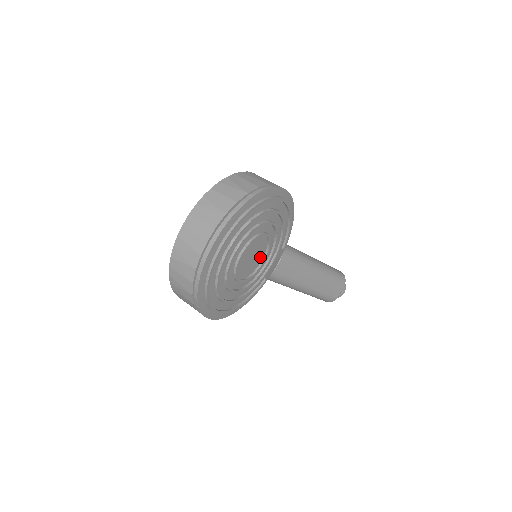
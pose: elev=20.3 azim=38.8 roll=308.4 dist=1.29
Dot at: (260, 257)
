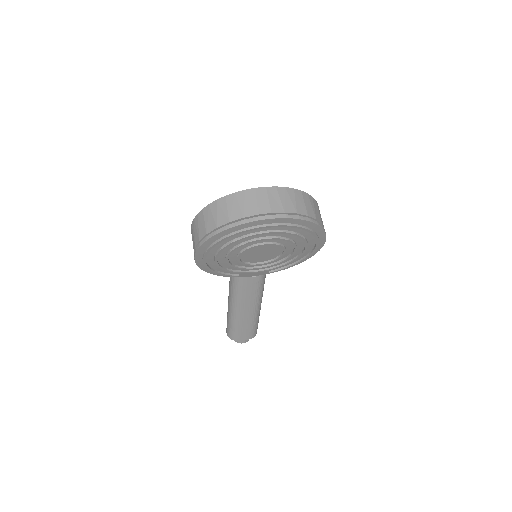
Dot at: (261, 259)
